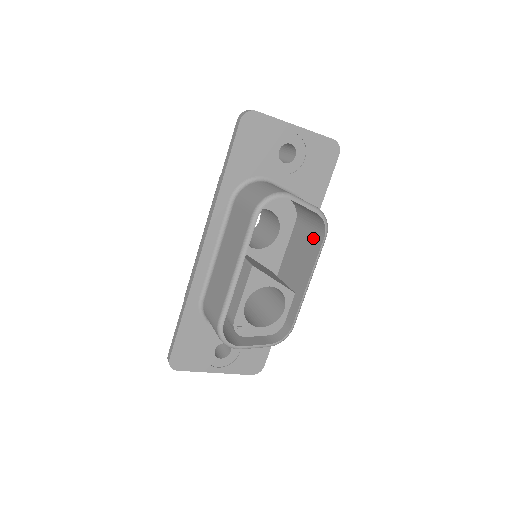
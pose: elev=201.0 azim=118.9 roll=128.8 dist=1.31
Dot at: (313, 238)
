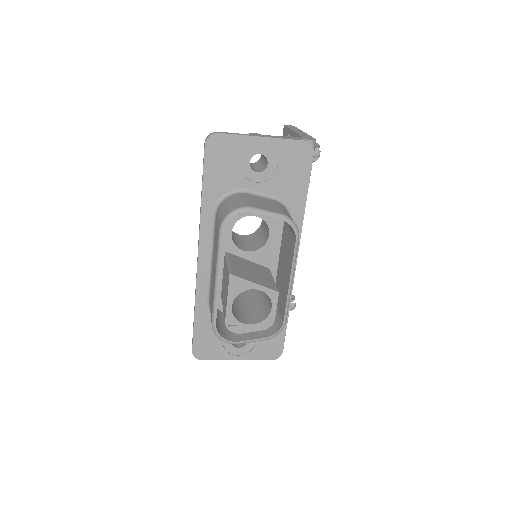
Dot at: (291, 240)
